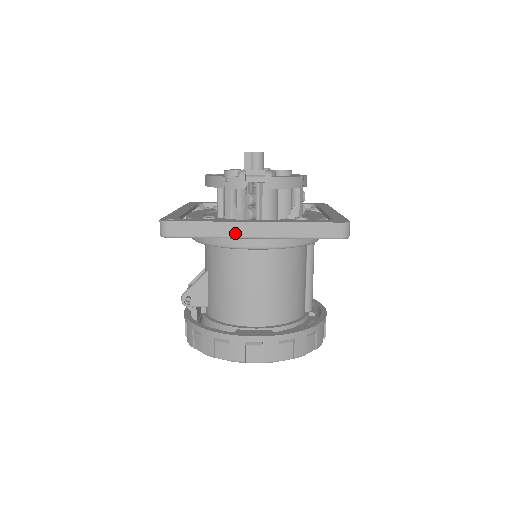
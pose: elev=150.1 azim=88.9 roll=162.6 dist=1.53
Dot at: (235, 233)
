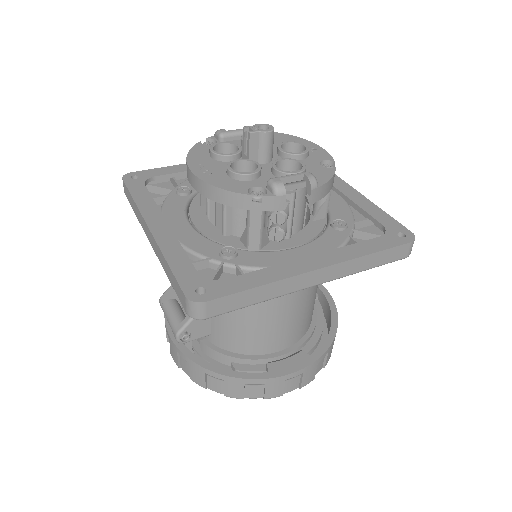
Dot at: (295, 288)
